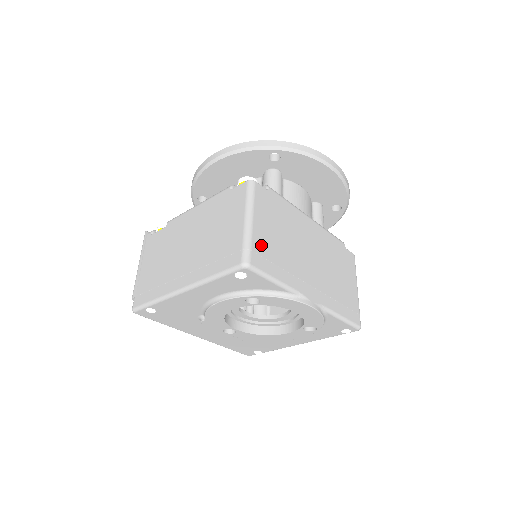
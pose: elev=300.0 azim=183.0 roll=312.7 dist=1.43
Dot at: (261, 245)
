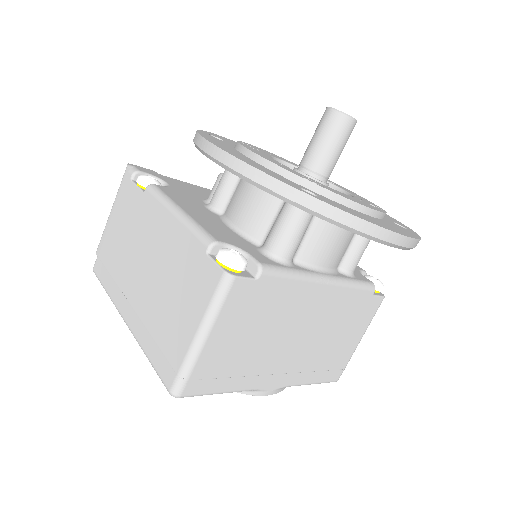
Dot at: (209, 365)
